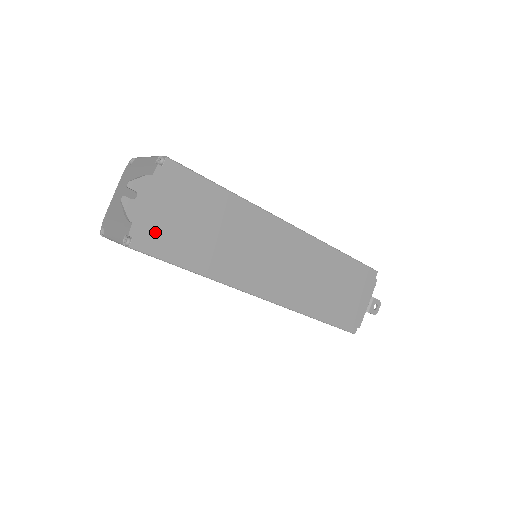
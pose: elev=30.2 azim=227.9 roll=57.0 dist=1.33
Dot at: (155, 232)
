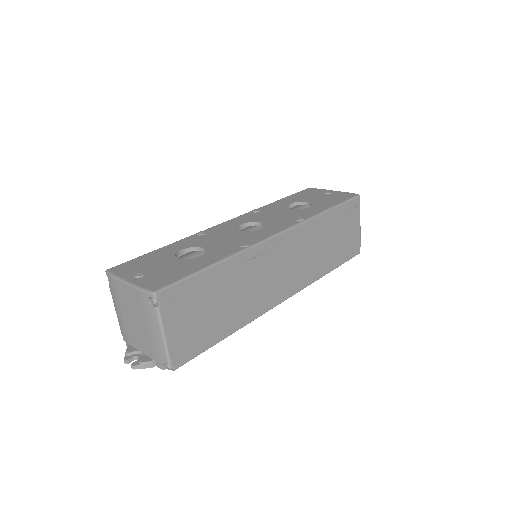
Dot at: occluded
